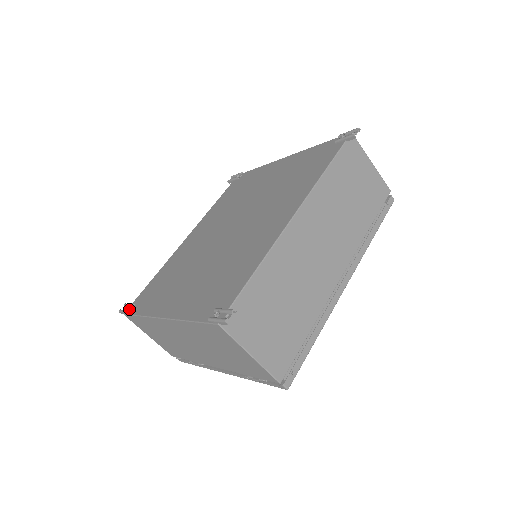
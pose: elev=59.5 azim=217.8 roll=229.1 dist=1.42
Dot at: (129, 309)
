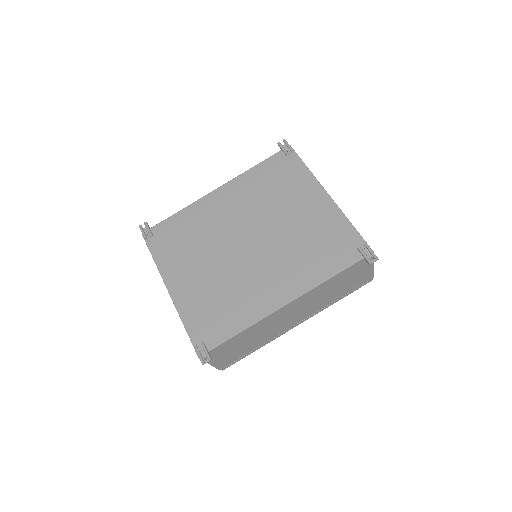
Dot at: (147, 236)
